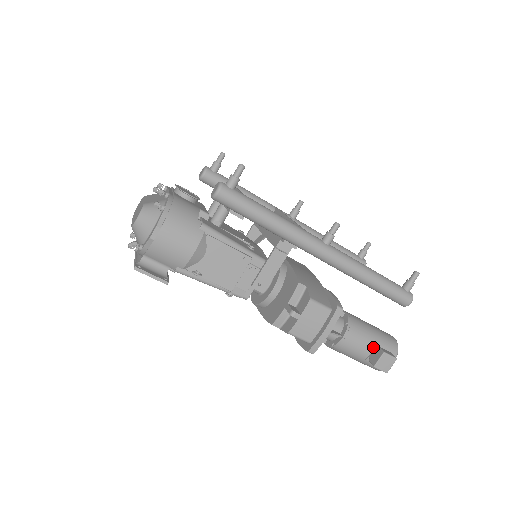
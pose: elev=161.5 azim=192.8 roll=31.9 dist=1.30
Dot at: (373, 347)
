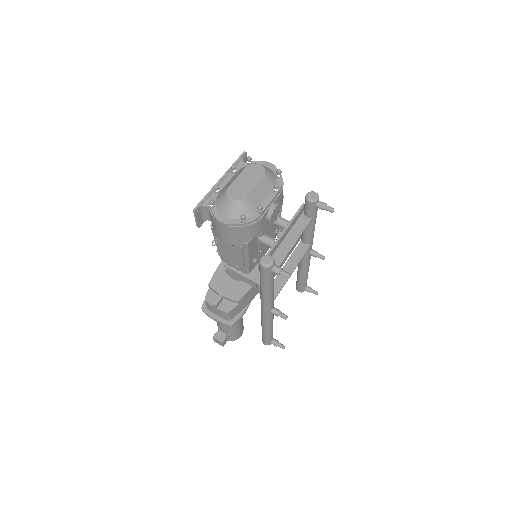
Dot at: (226, 333)
